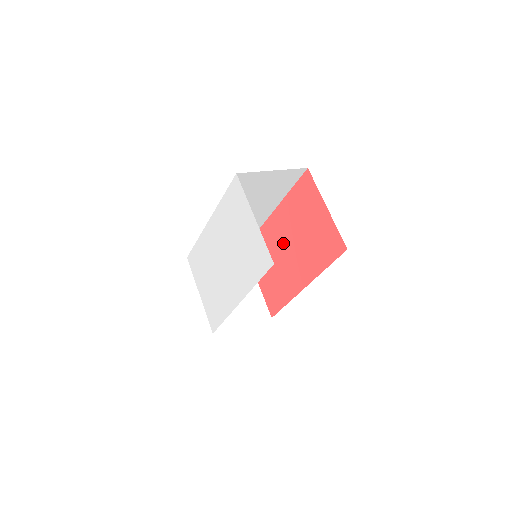
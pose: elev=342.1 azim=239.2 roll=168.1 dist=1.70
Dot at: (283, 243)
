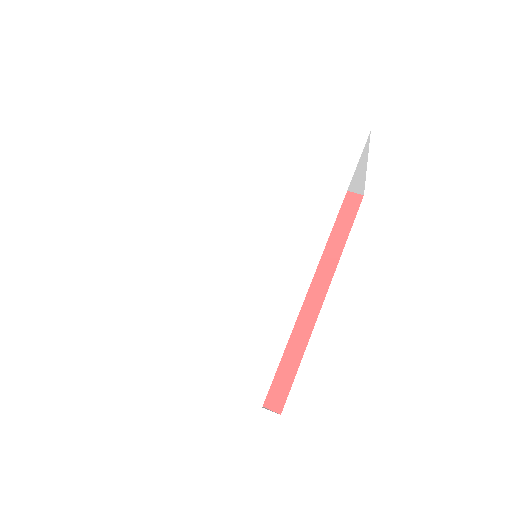
Dot at: occluded
